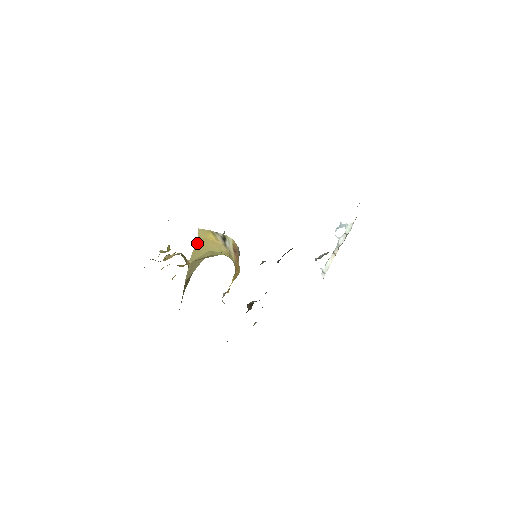
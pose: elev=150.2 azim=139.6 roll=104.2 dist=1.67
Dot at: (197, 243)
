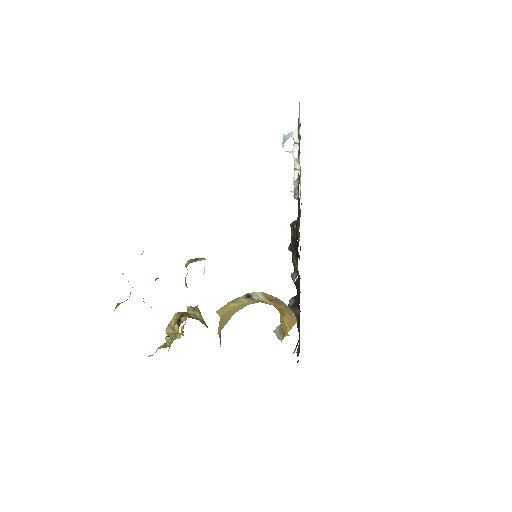
Dot at: (220, 320)
